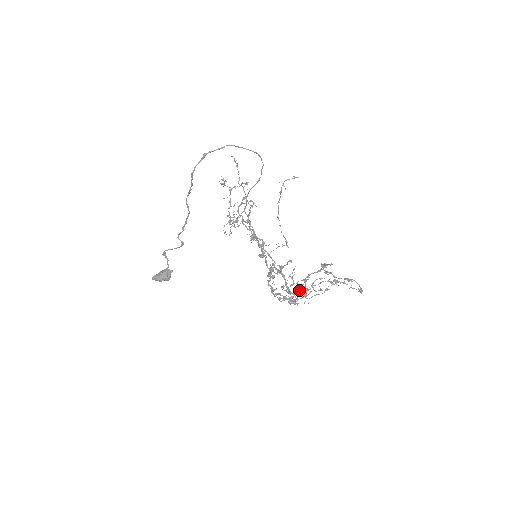
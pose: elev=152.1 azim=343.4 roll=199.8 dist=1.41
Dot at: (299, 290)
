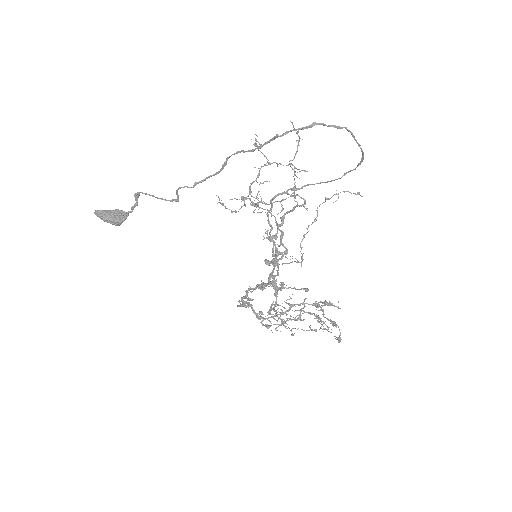
Dot at: occluded
